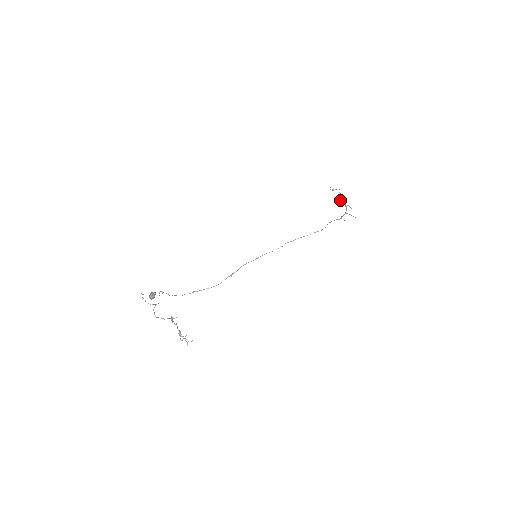
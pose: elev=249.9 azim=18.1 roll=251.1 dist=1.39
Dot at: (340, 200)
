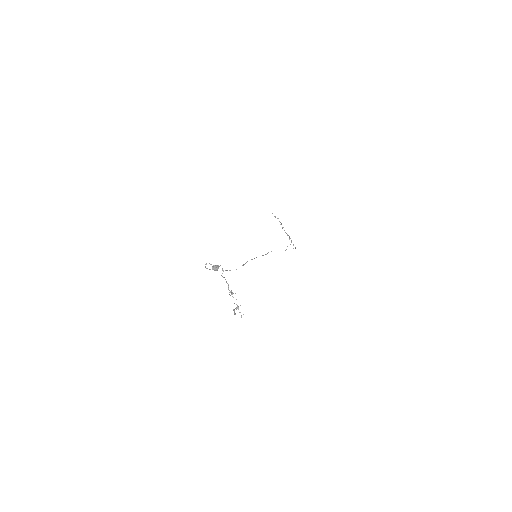
Dot at: occluded
